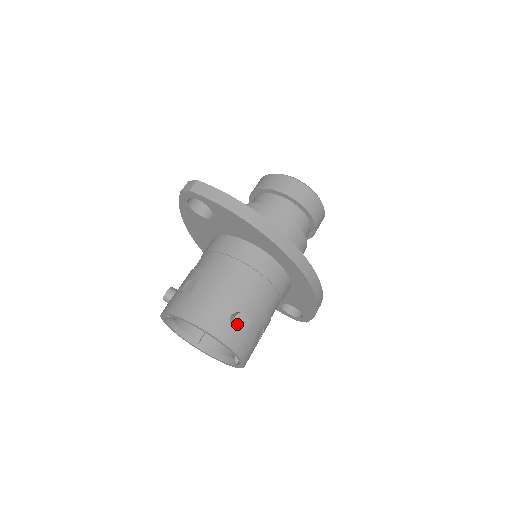
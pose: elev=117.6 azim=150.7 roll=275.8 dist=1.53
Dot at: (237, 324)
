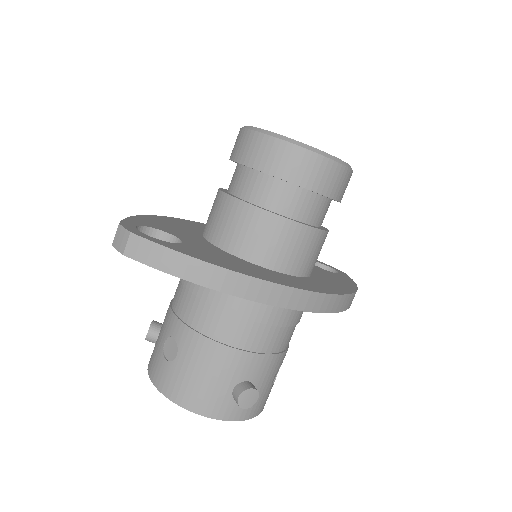
Dot at: (242, 405)
